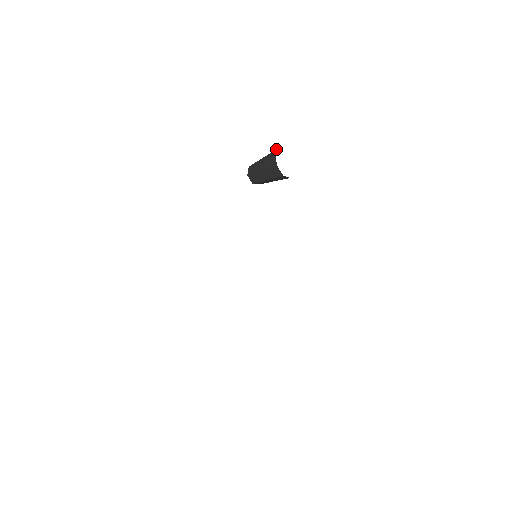
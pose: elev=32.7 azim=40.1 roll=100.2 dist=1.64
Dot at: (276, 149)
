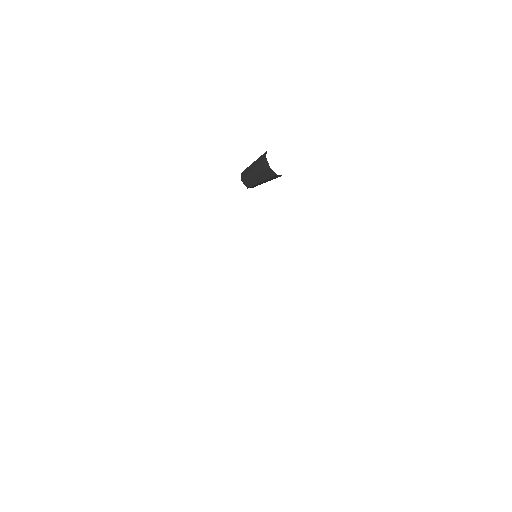
Dot at: occluded
